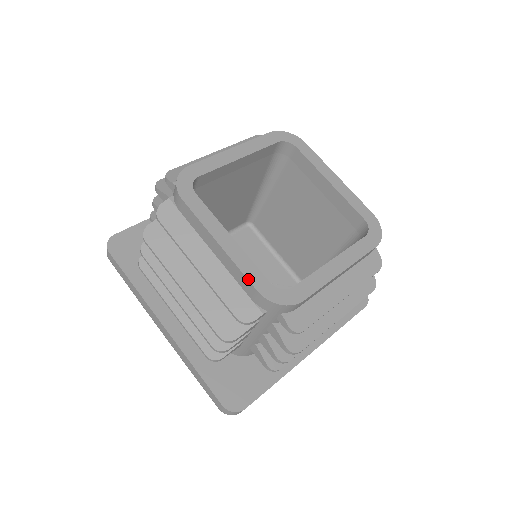
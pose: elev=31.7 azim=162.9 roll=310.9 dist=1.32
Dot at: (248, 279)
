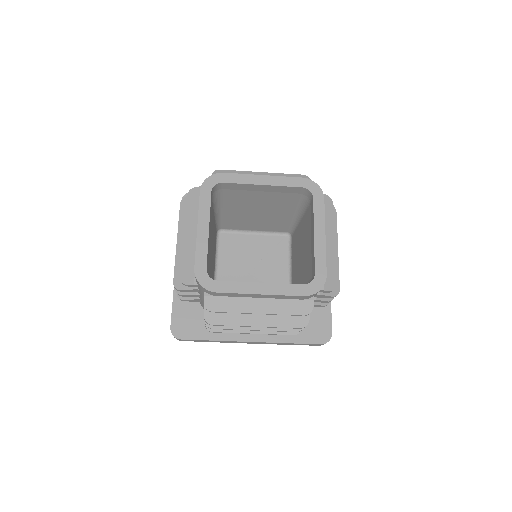
Dot at: (293, 296)
